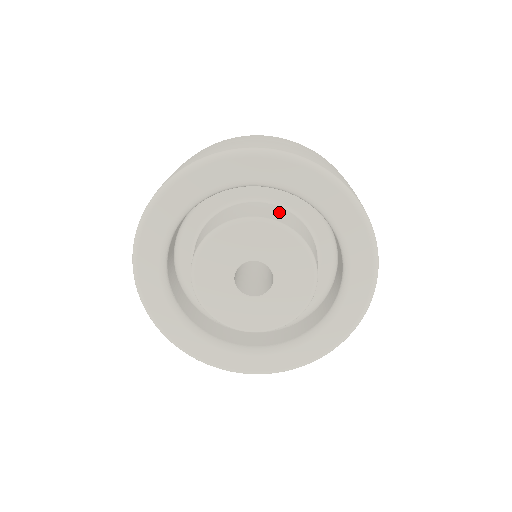
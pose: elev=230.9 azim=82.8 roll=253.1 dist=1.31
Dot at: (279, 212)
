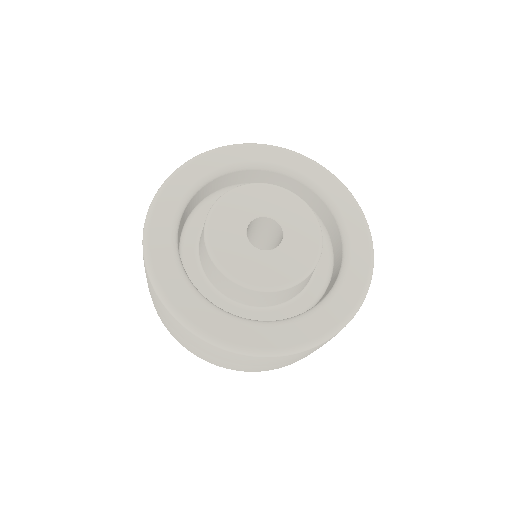
Dot at: occluded
